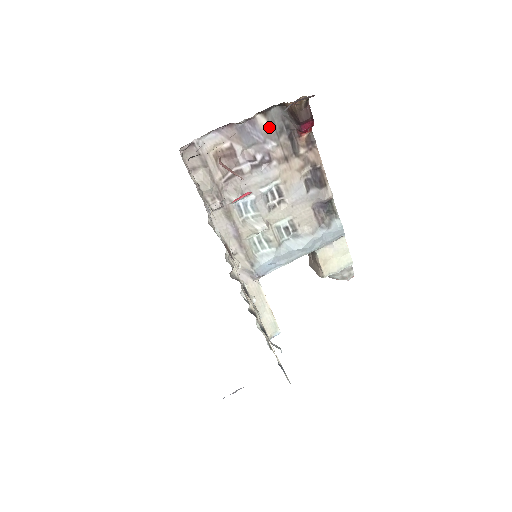
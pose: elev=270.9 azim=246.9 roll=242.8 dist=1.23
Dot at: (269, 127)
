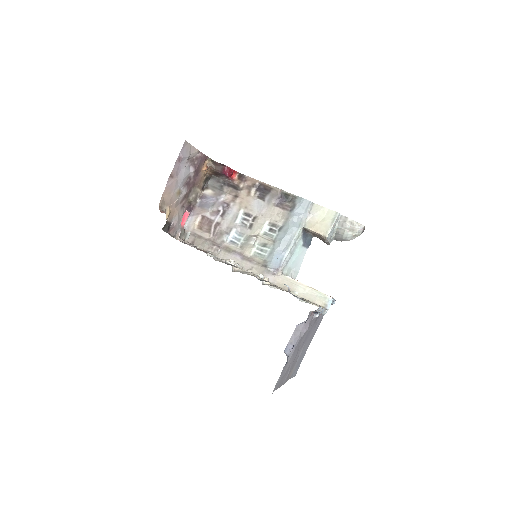
Dot at: (214, 191)
